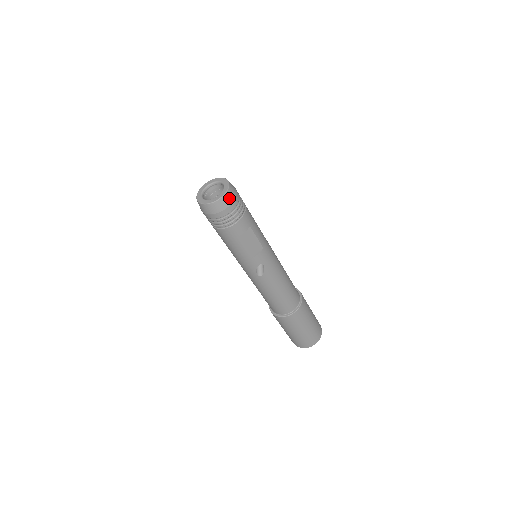
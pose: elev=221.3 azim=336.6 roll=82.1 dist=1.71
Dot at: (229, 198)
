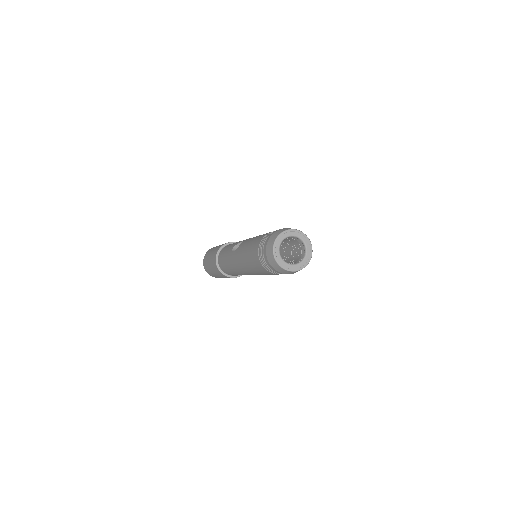
Dot at: occluded
